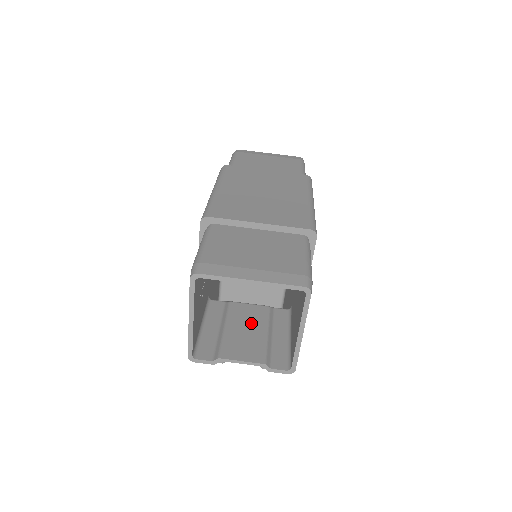
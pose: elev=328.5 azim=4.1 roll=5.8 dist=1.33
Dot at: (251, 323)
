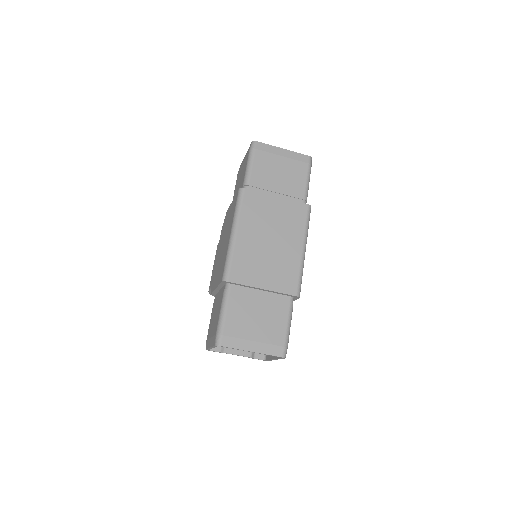
Dot at: occluded
